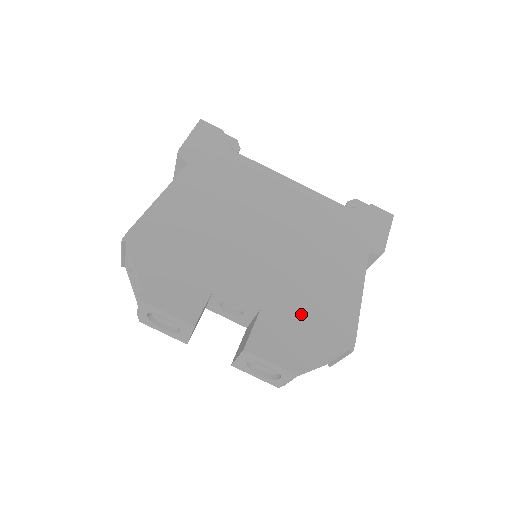
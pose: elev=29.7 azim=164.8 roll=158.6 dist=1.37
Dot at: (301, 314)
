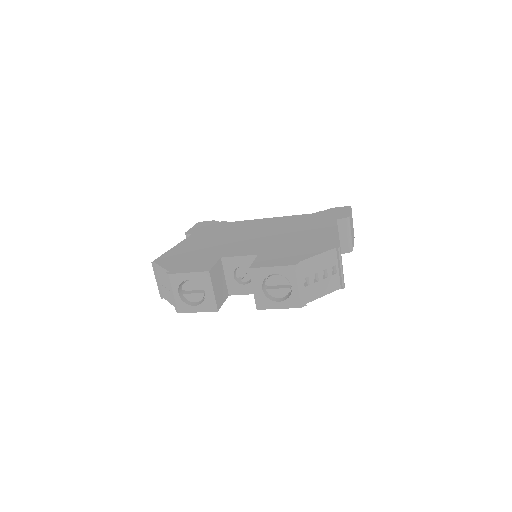
Dot at: (291, 248)
